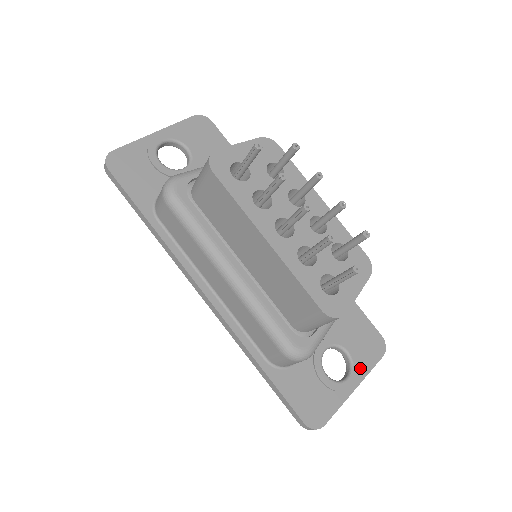
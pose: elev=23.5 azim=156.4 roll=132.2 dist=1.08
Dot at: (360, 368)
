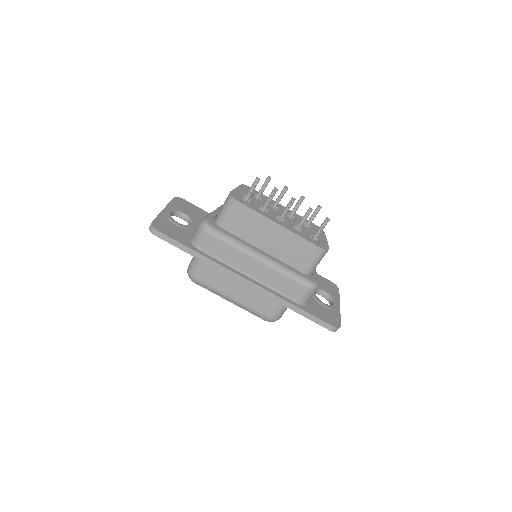
Dot at: (335, 297)
